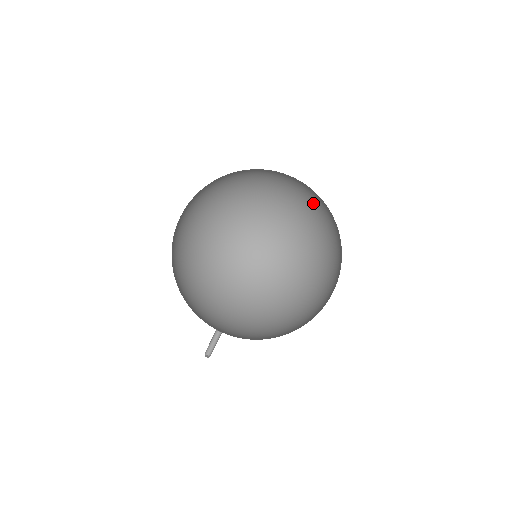
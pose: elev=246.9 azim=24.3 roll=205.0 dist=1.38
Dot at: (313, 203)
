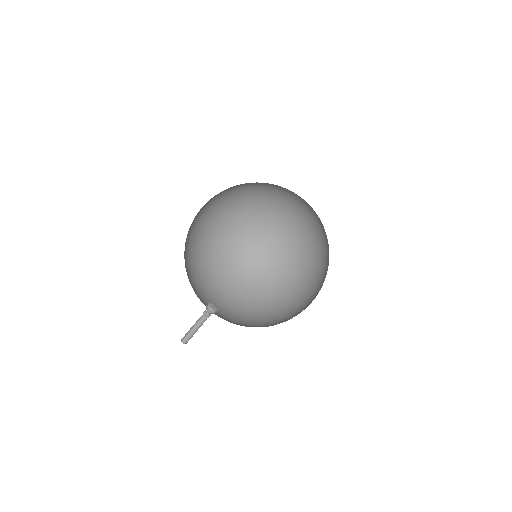
Dot at: (309, 255)
